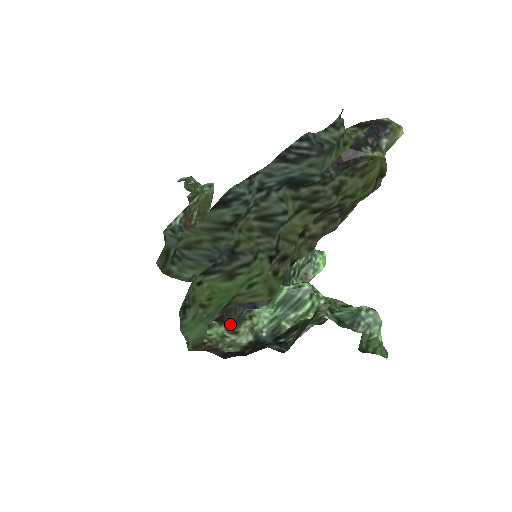
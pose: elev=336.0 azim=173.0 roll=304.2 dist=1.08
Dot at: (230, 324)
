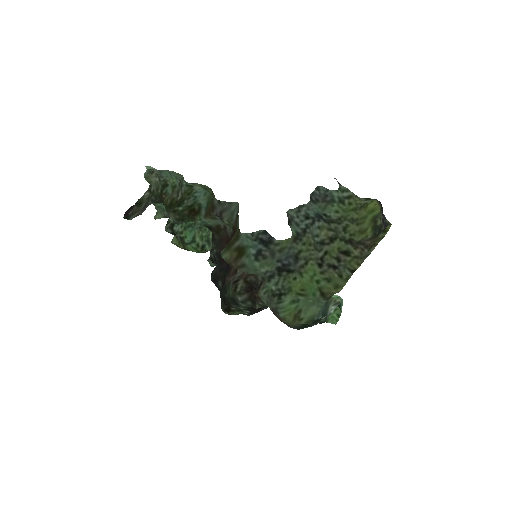
Dot at: occluded
